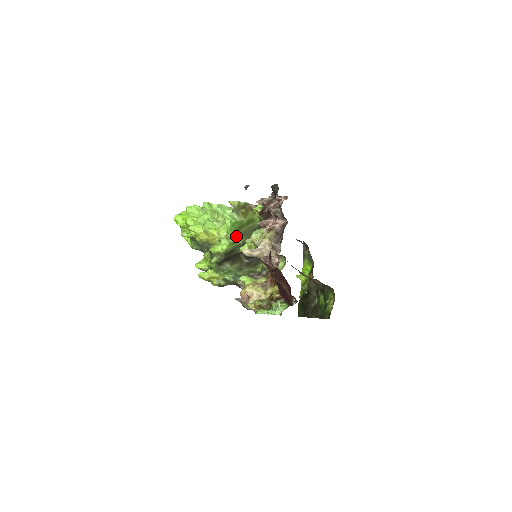
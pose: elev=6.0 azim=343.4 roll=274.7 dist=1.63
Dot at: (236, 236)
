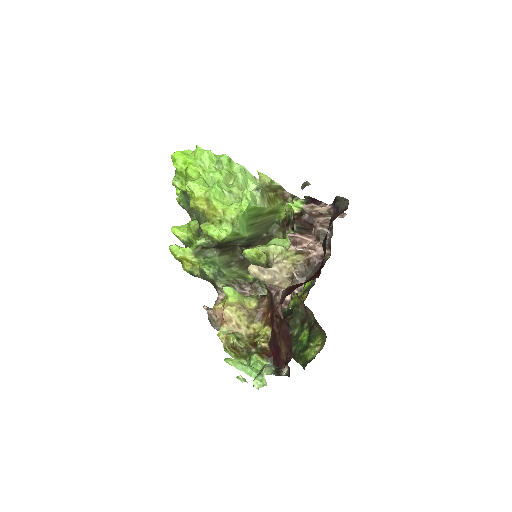
Dot at: (246, 225)
